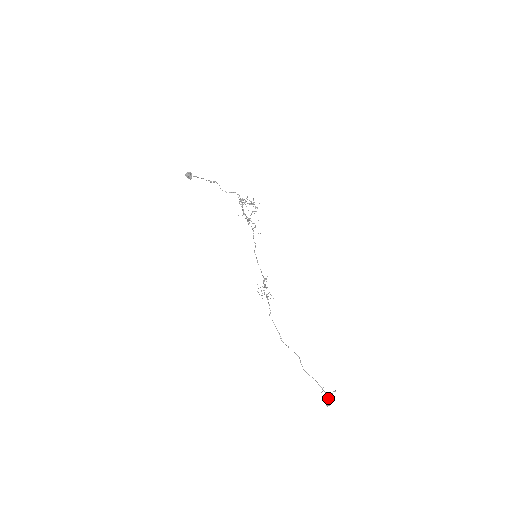
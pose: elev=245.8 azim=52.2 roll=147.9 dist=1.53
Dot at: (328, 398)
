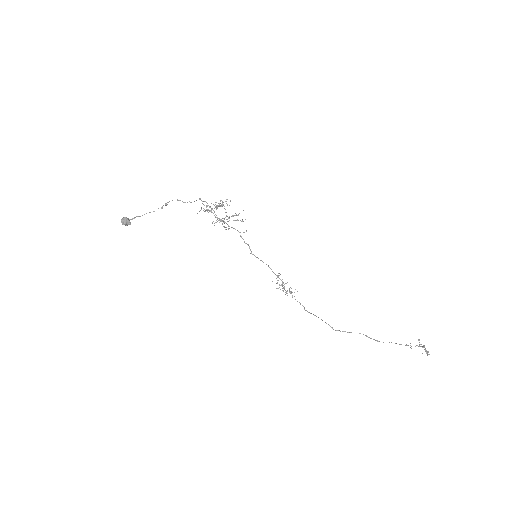
Dot at: (422, 346)
